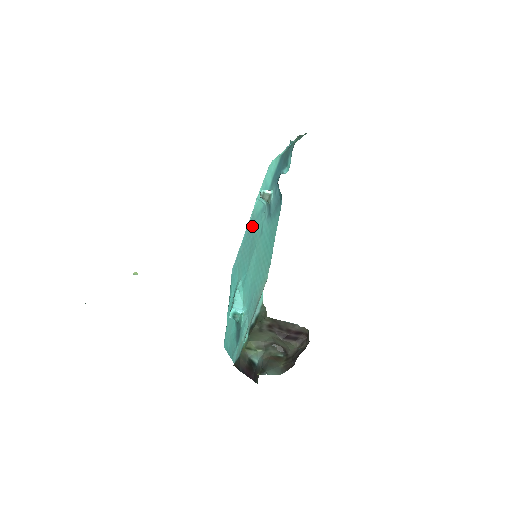
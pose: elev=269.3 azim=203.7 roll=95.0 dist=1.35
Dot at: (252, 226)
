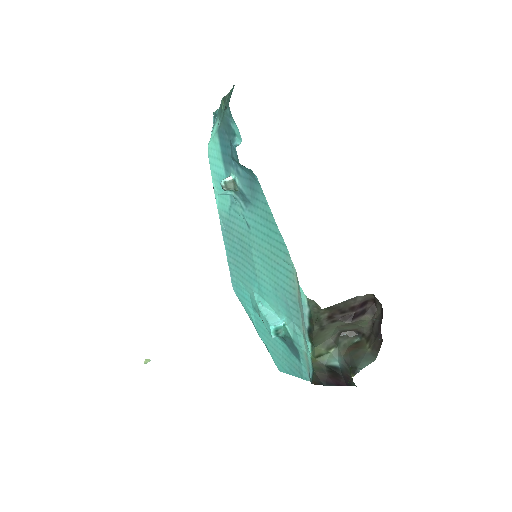
Dot at: (229, 228)
